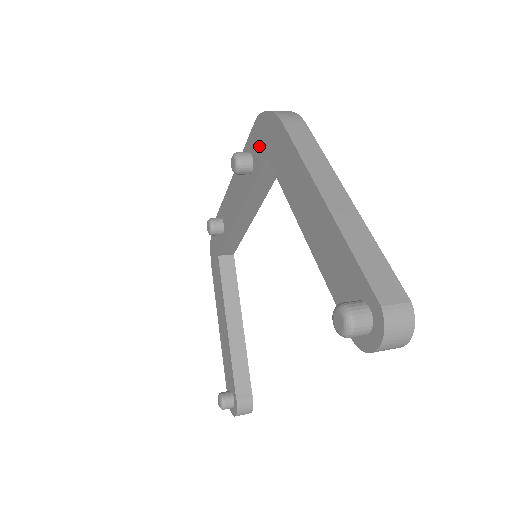
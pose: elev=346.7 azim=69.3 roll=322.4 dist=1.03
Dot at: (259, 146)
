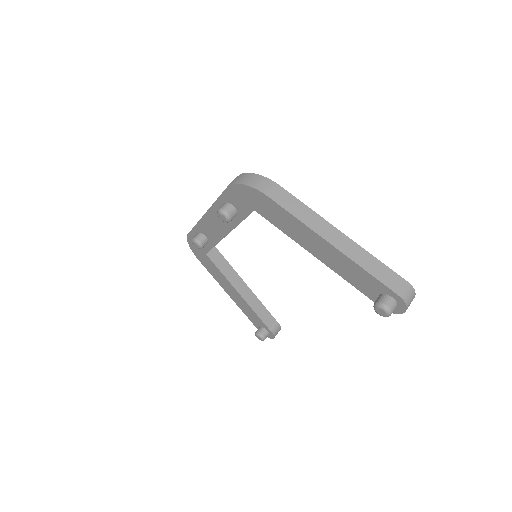
Dot at: (241, 203)
